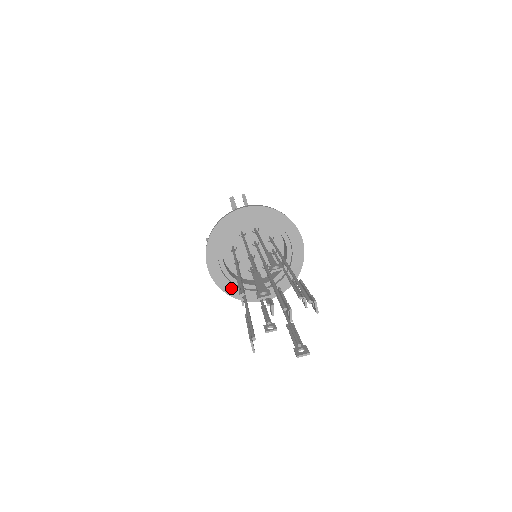
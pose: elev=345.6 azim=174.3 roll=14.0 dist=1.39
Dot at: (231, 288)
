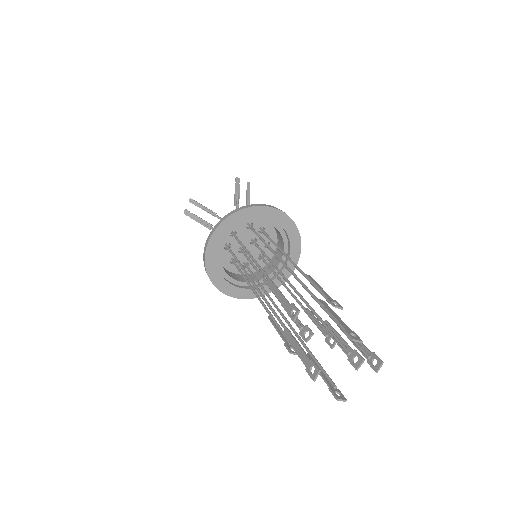
Dot at: (214, 270)
